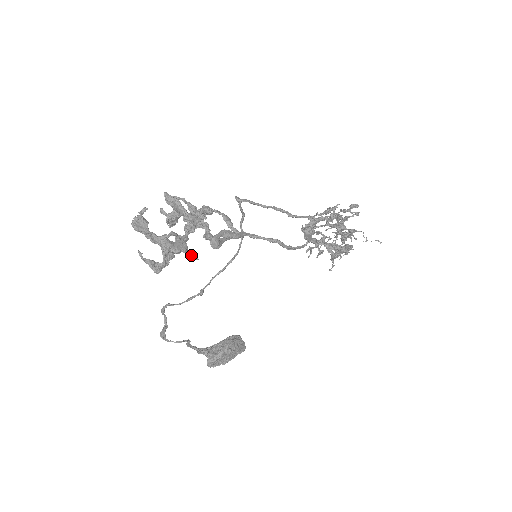
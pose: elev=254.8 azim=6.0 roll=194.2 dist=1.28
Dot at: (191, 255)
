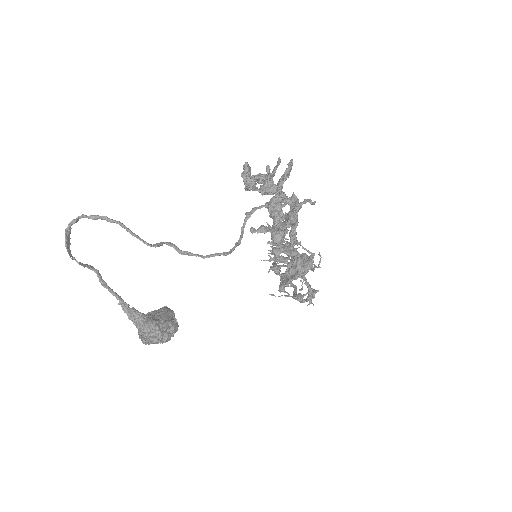
Dot at: occluded
